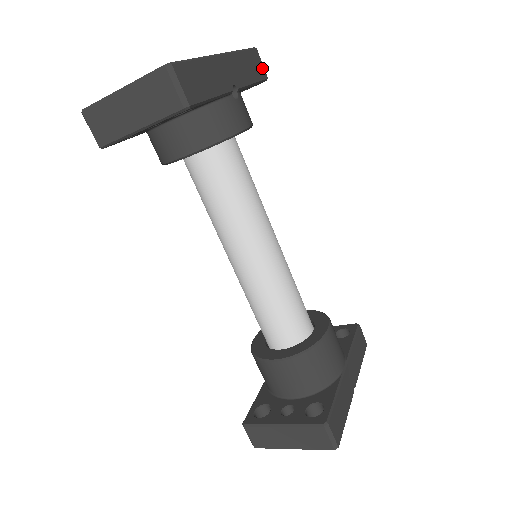
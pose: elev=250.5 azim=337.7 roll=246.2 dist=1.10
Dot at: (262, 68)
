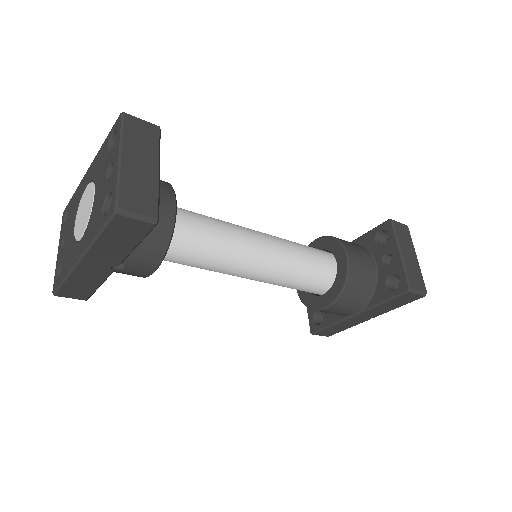
Dot at: (139, 223)
